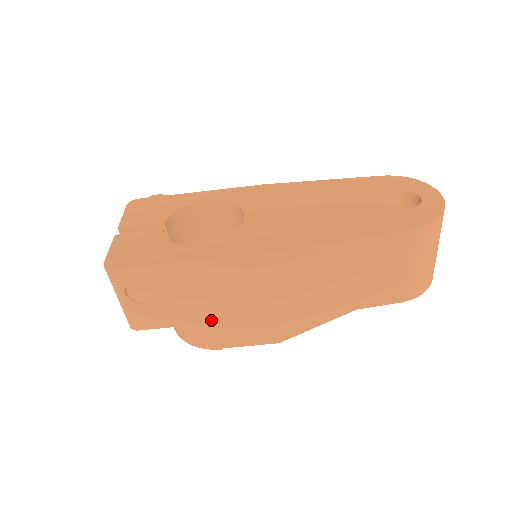
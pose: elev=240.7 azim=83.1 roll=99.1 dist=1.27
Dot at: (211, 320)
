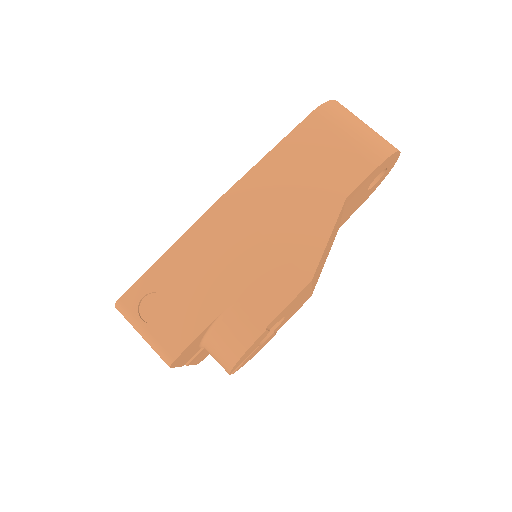
Dot at: (230, 298)
